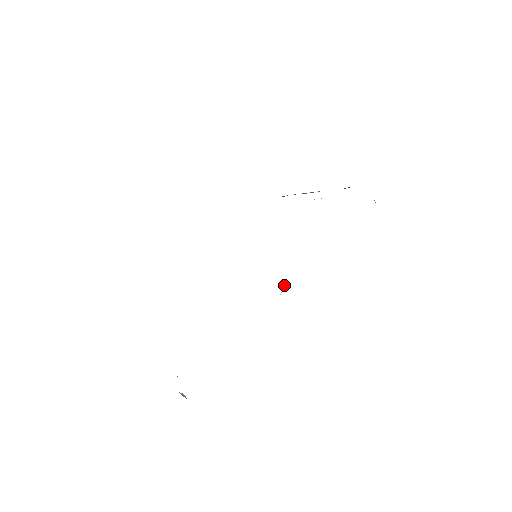
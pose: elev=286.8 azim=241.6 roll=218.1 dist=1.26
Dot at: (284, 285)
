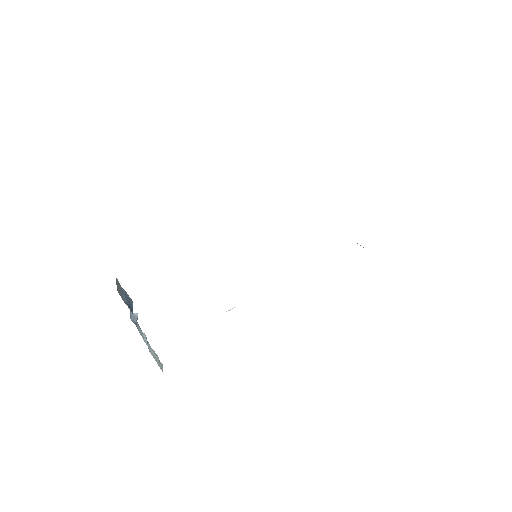
Dot at: occluded
